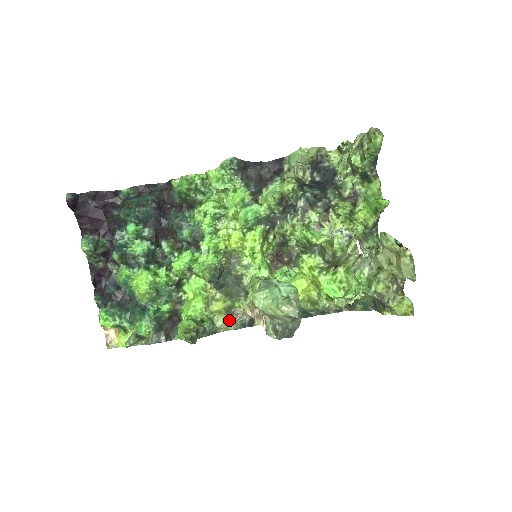
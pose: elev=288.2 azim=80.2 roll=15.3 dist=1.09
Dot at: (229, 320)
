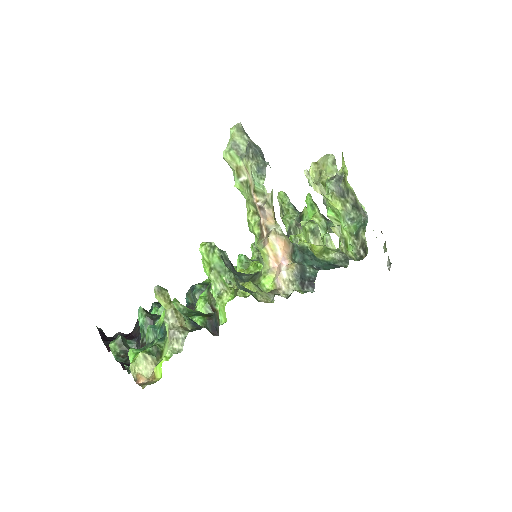
Dot at: (264, 293)
